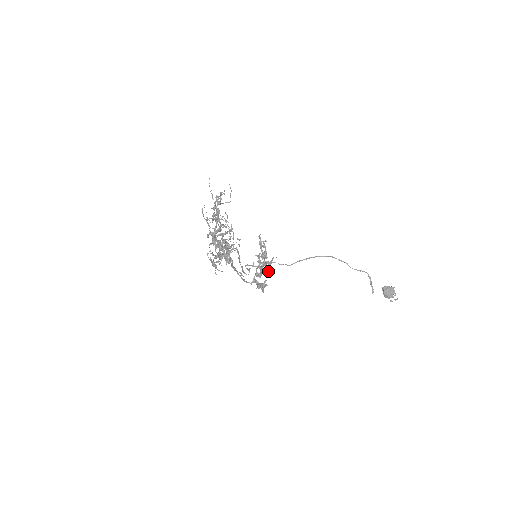
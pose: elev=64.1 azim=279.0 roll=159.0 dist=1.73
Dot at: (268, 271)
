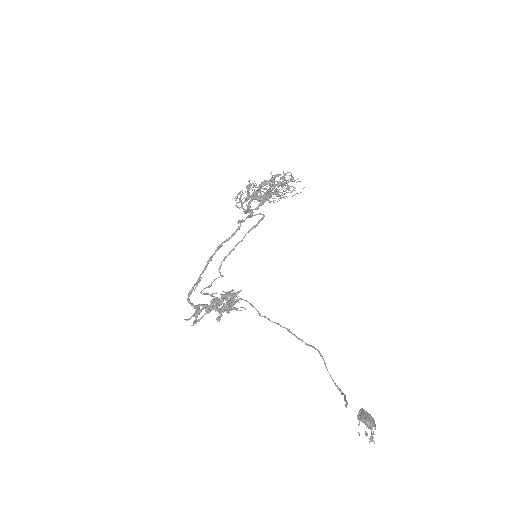
Dot at: (227, 307)
